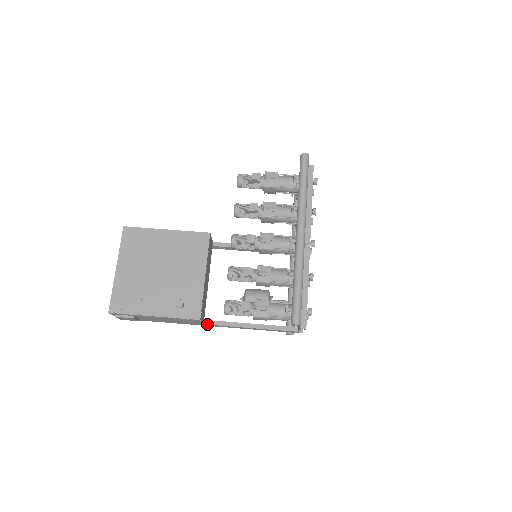
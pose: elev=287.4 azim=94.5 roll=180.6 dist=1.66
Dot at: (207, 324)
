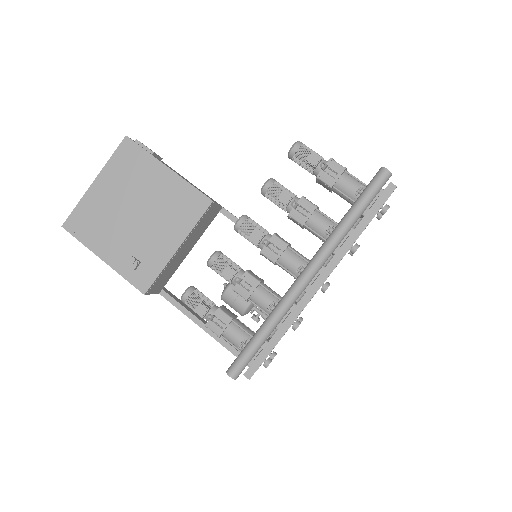
Dot at: occluded
